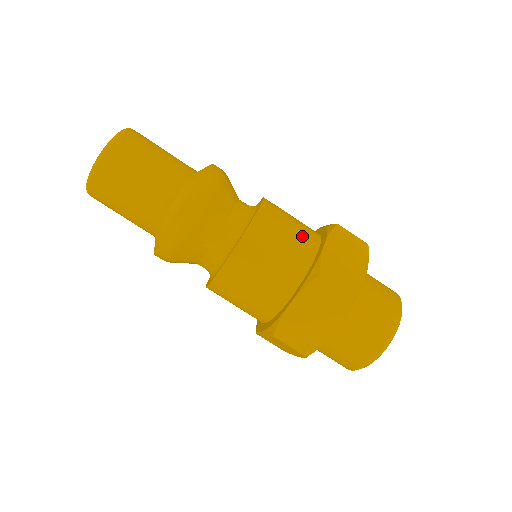
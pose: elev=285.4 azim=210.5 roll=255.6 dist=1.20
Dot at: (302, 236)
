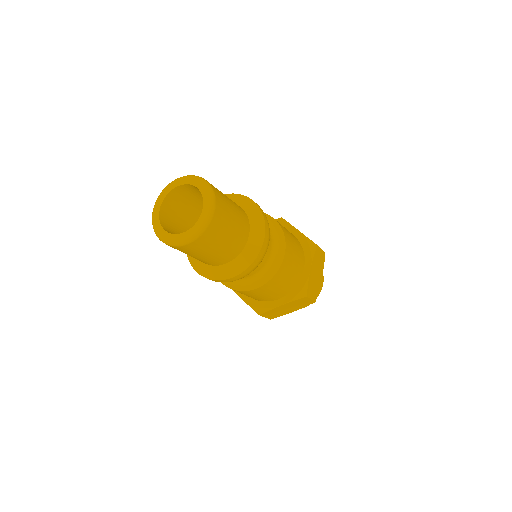
Dot at: occluded
